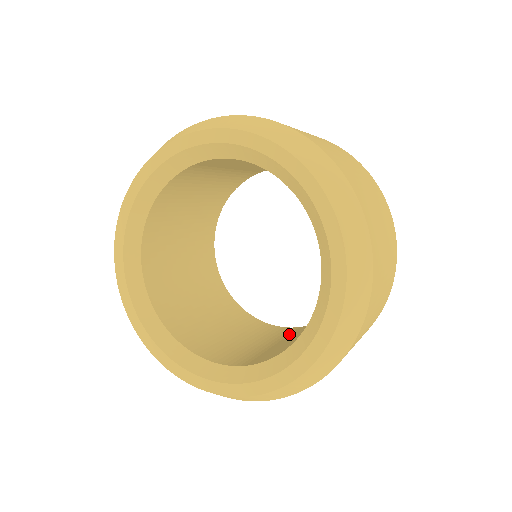
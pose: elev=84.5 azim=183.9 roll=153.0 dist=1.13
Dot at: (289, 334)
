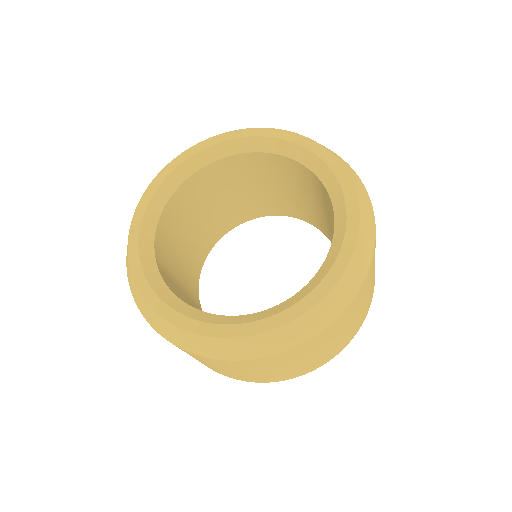
Dot at: occluded
